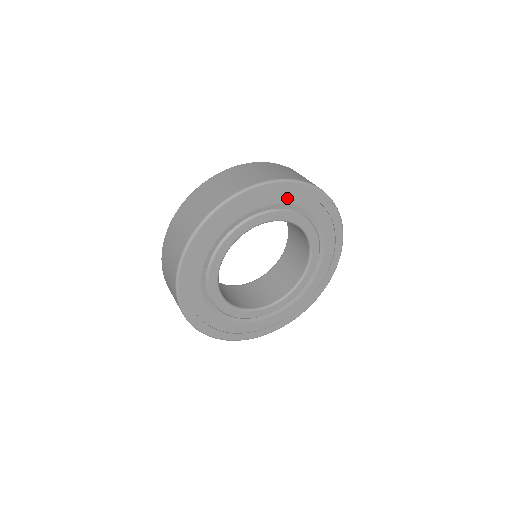
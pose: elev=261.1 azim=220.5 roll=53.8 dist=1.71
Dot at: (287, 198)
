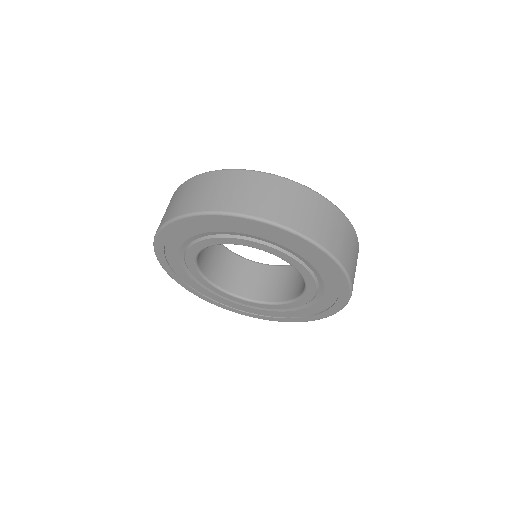
Dot at: (240, 228)
